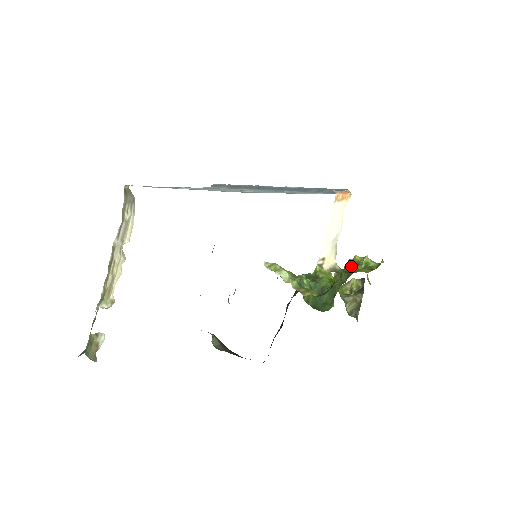
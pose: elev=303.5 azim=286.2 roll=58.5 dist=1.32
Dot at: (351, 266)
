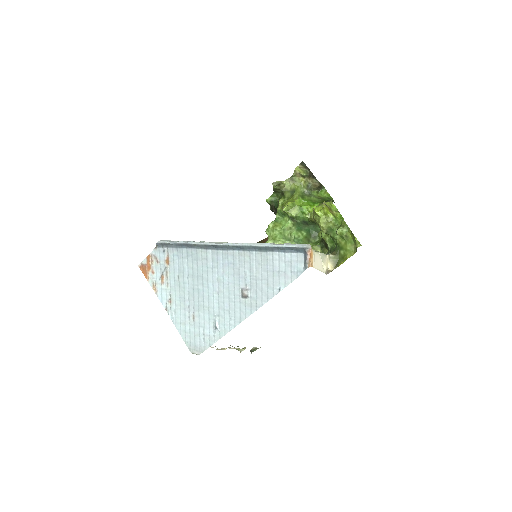
Dot at: (328, 233)
